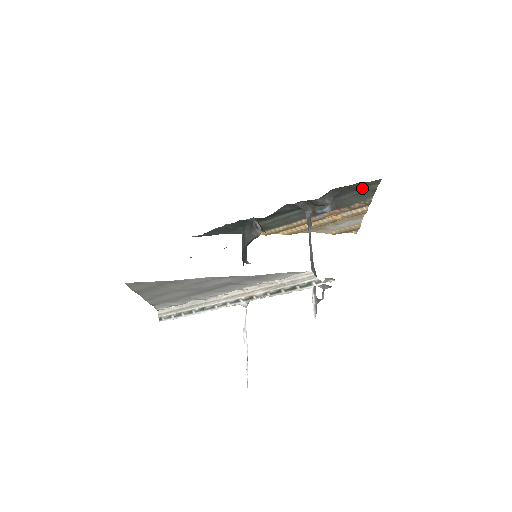
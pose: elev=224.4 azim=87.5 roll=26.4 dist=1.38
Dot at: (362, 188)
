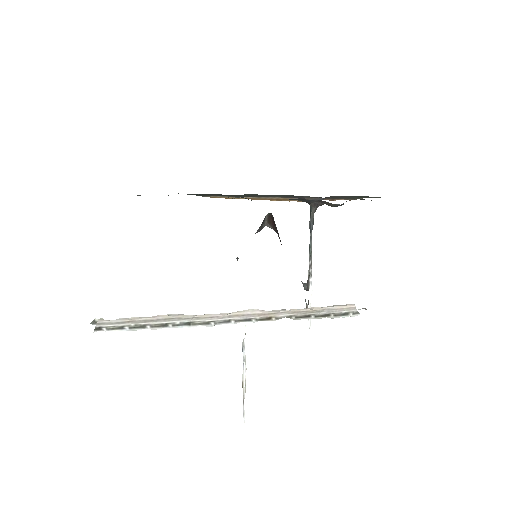
Dot at: occluded
